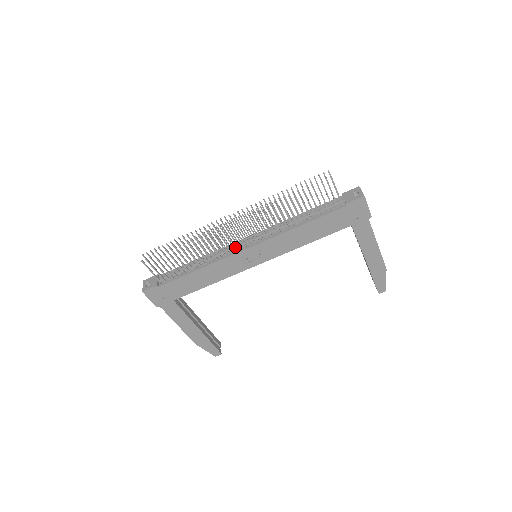
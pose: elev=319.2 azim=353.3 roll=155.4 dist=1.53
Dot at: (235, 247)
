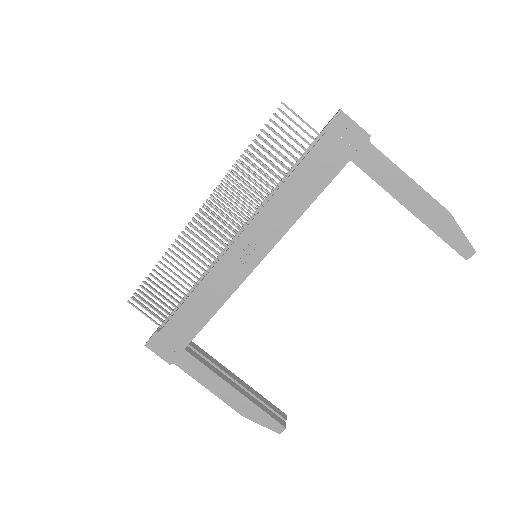
Dot at: (220, 248)
